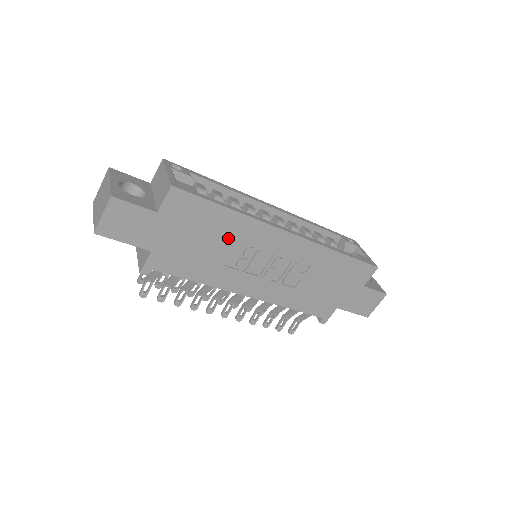
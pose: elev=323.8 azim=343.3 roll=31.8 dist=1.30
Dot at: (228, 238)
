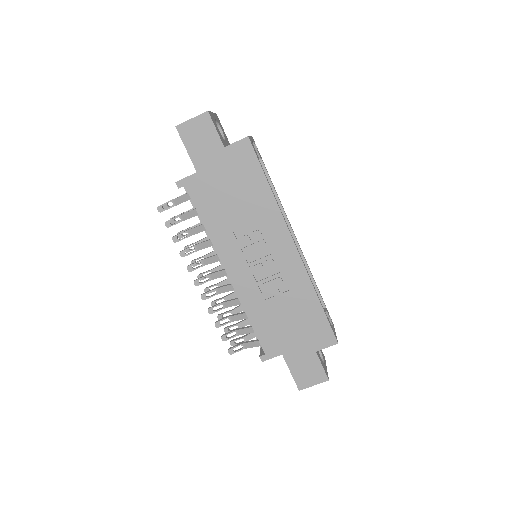
Dot at: (252, 209)
